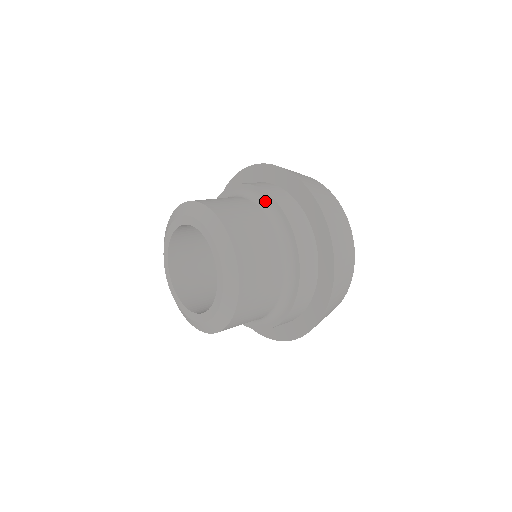
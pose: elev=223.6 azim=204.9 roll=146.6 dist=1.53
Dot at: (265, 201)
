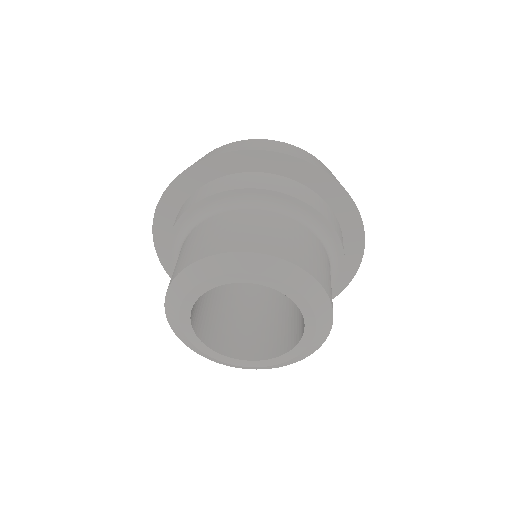
Dot at: (334, 251)
